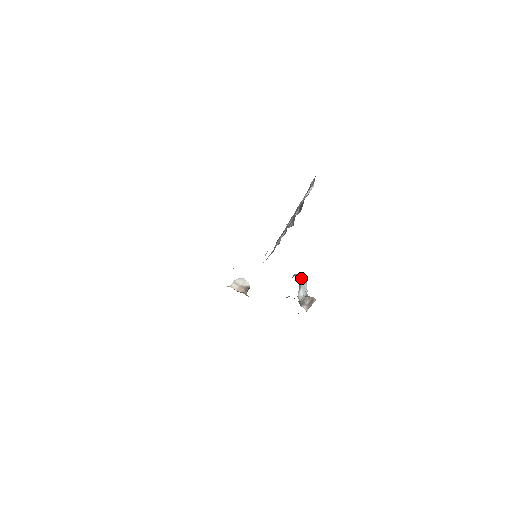
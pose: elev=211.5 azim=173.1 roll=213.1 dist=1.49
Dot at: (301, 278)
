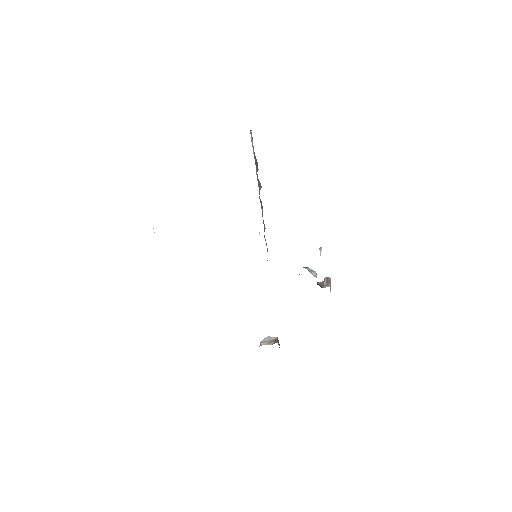
Dot at: (306, 268)
